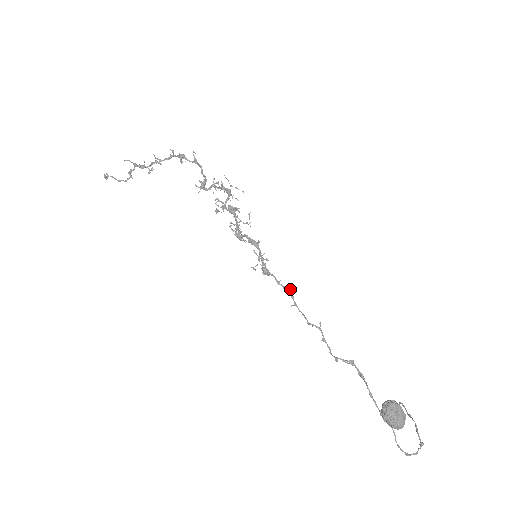
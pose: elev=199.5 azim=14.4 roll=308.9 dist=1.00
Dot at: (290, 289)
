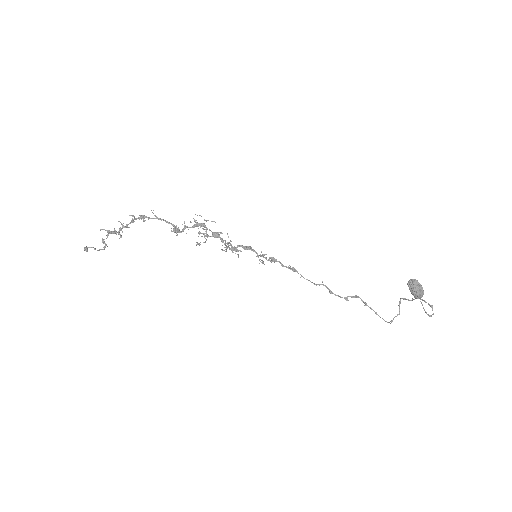
Dot at: (293, 267)
